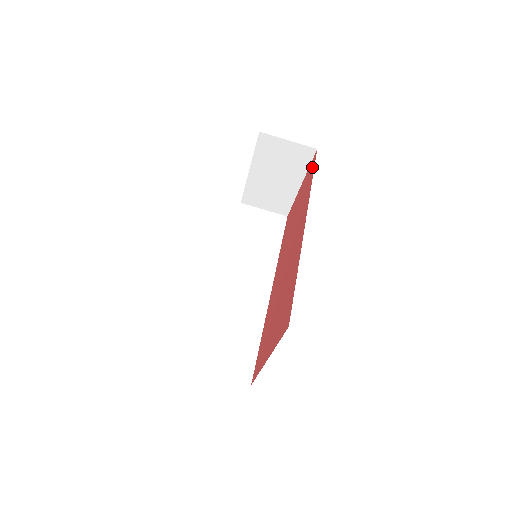
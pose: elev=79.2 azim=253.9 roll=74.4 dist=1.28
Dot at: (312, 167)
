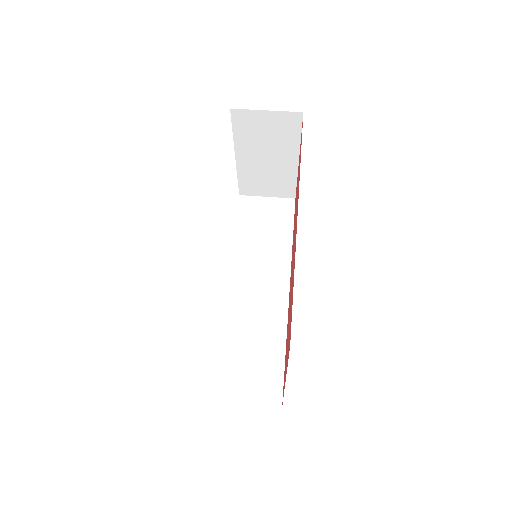
Dot at: occluded
